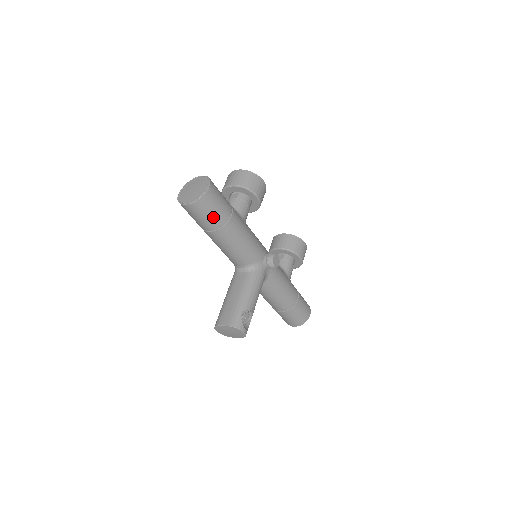
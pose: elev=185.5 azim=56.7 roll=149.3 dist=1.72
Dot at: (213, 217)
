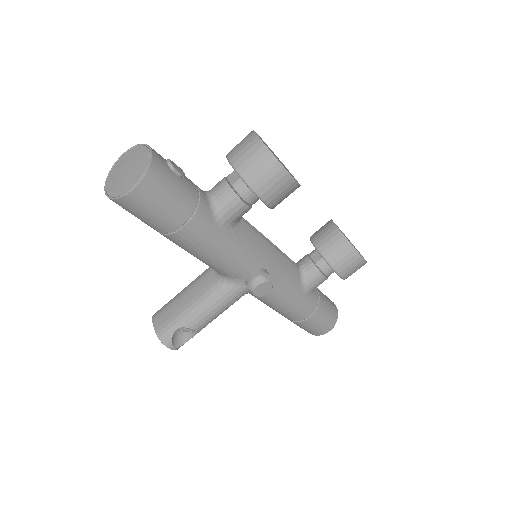
Dot at: (147, 222)
